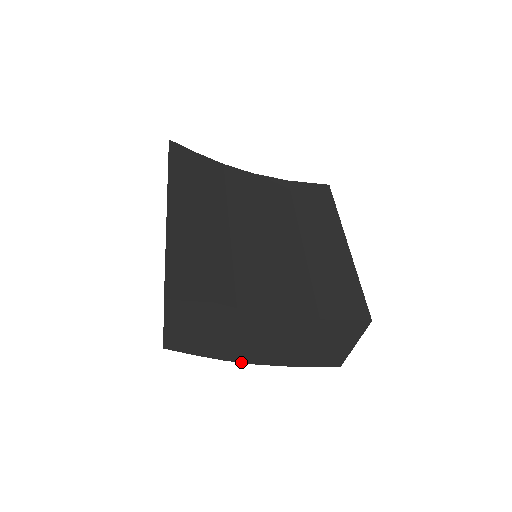
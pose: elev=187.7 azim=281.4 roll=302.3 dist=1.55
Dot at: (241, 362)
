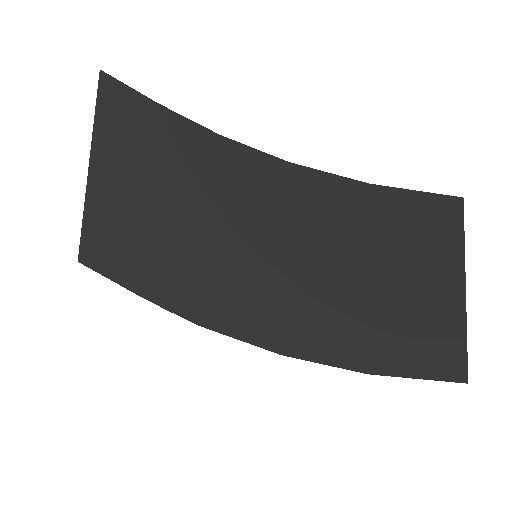
Dot at: (244, 340)
